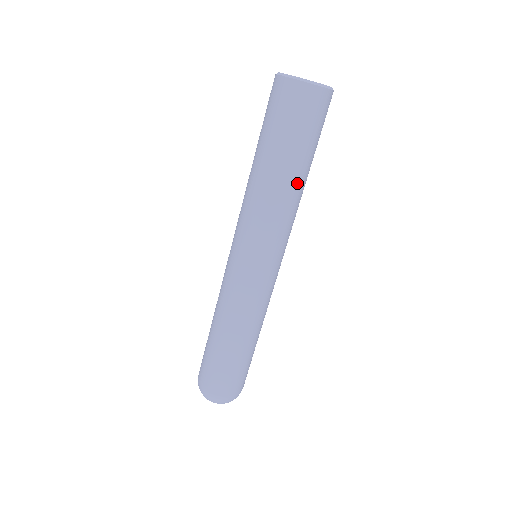
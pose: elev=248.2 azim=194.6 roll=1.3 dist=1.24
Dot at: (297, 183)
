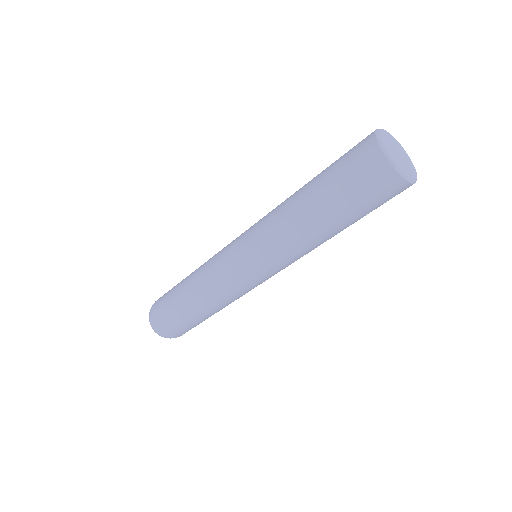
Dot at: (329, 236)
